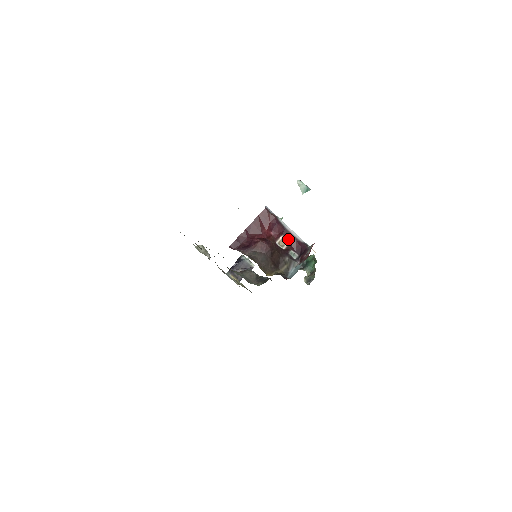
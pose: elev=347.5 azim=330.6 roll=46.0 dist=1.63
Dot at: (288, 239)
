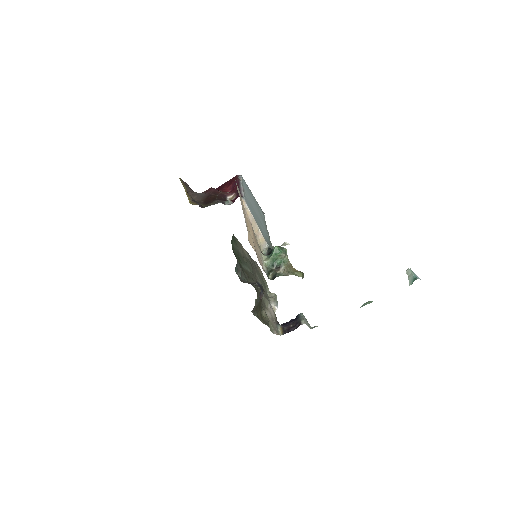
Dot at: (236, 195)
